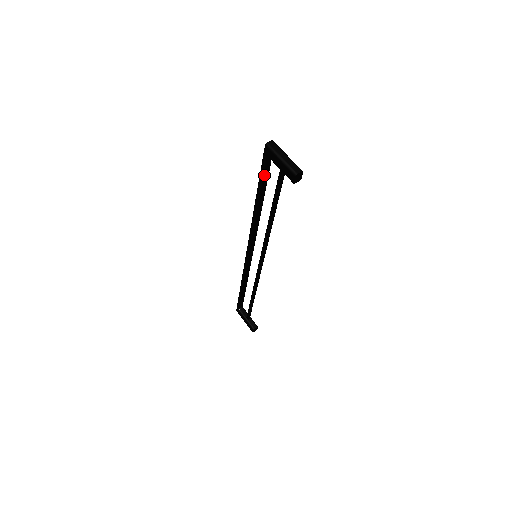
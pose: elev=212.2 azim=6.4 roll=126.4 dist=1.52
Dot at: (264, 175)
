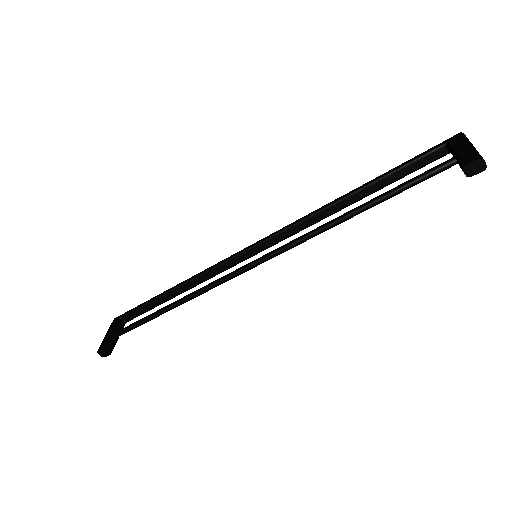
Dot at: (410, 166)
